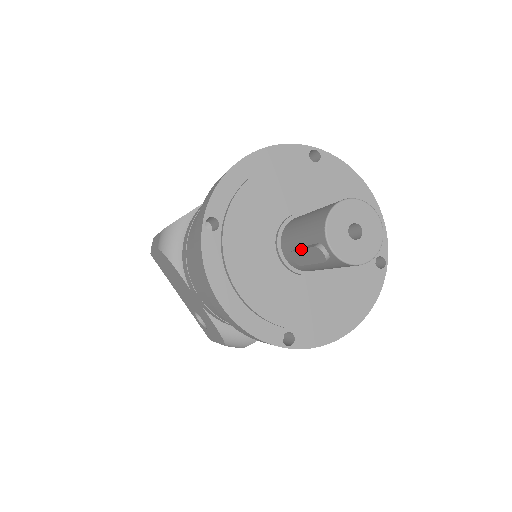
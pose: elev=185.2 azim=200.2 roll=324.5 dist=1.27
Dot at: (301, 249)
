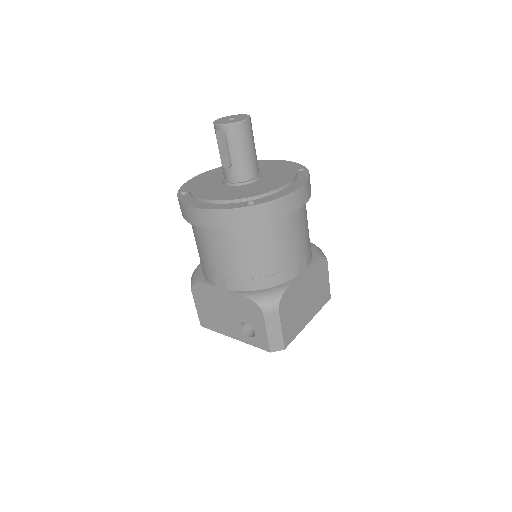
Dot at: (219, 150)
